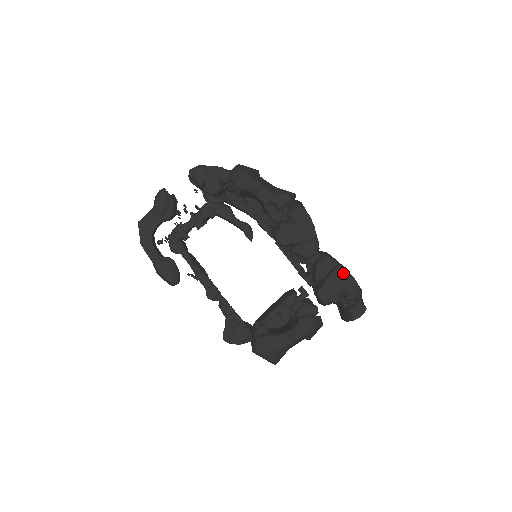
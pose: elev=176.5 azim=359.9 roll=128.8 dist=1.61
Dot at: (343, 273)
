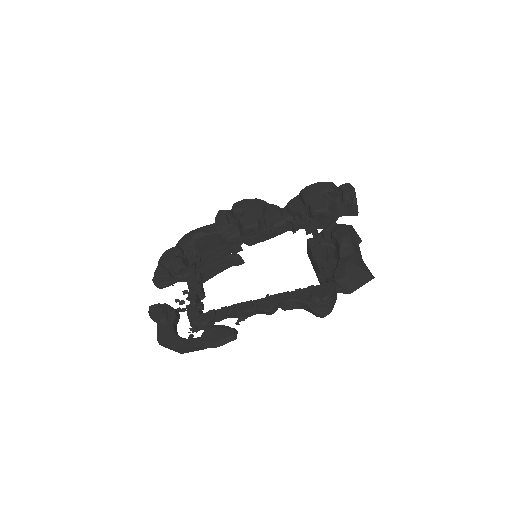
Dot at: (307, 189)
